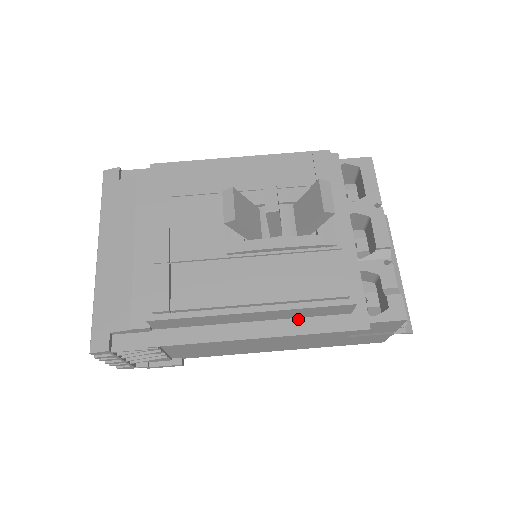
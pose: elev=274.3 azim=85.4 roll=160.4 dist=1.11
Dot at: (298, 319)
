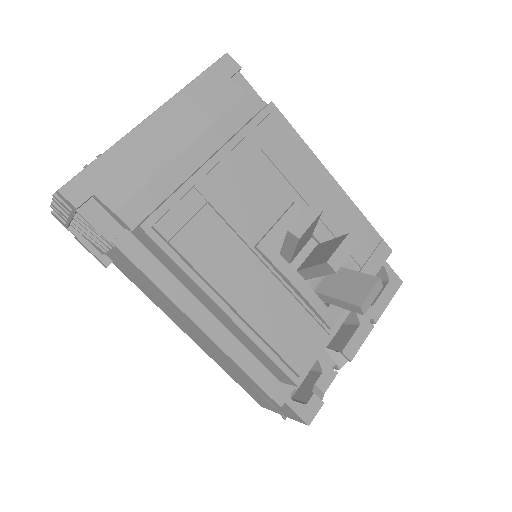
Dot at: (243, 346)
